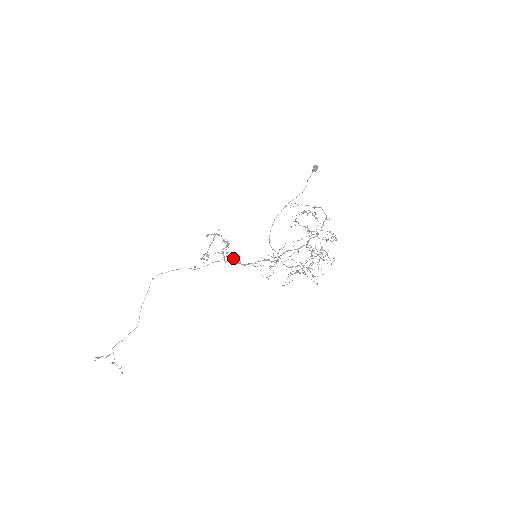
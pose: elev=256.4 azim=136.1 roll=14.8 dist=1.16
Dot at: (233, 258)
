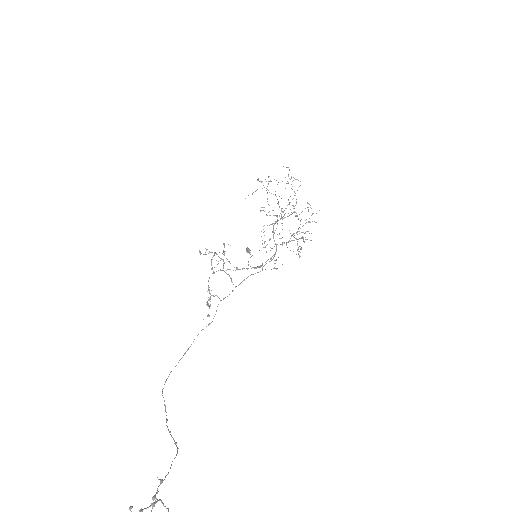
Dot at: (238, 269)
